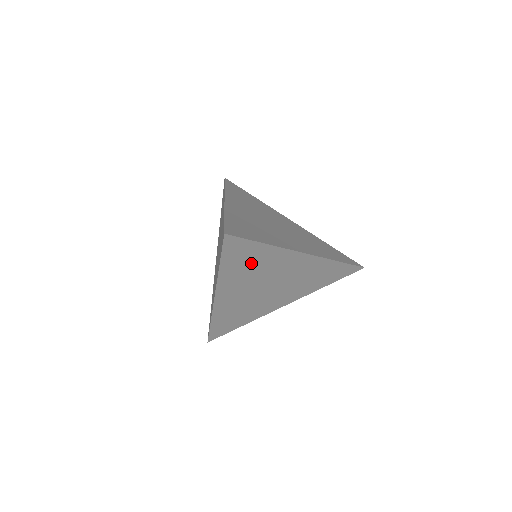
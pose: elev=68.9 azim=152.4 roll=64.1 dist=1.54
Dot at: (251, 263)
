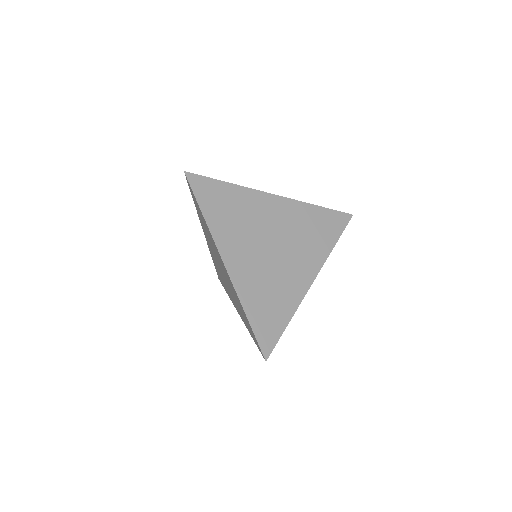
Dot at: (231, 209)
